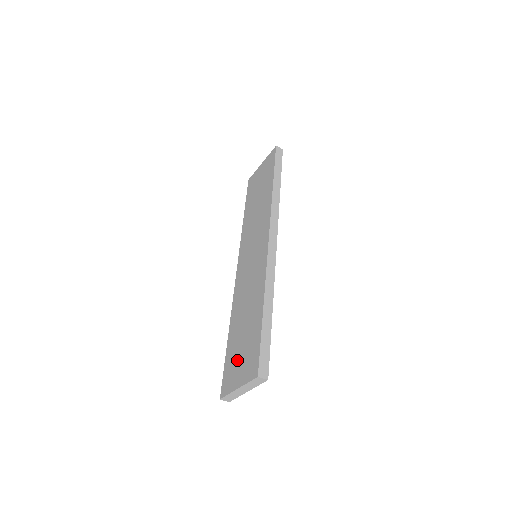
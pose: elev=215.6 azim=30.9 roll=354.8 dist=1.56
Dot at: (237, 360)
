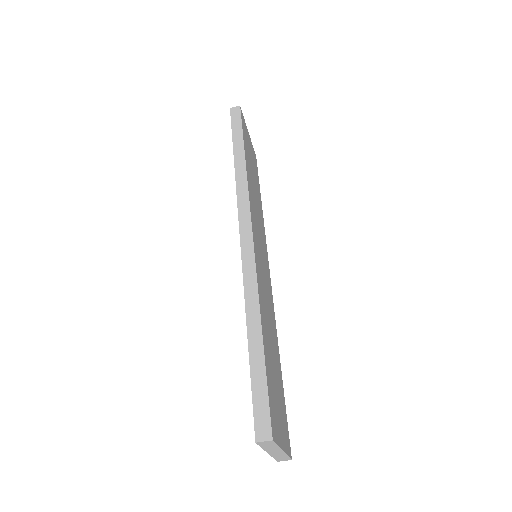
Dot at: occluded
